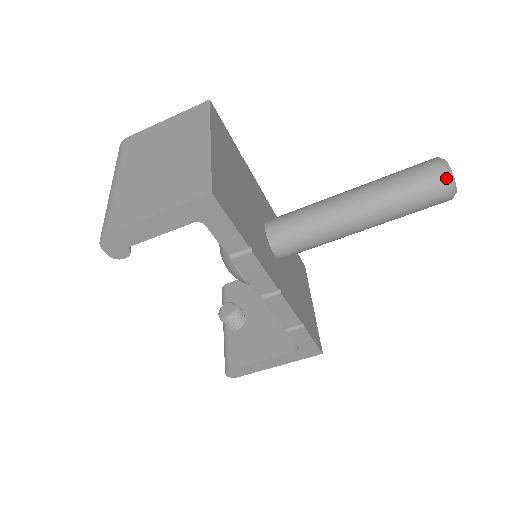
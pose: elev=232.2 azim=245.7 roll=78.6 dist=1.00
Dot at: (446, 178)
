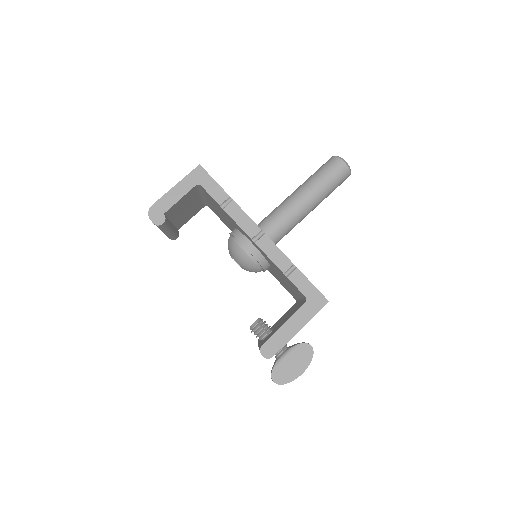
Dot at: (335, 158)
